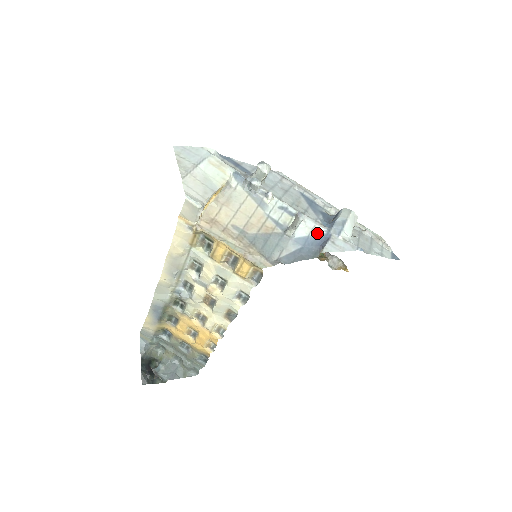
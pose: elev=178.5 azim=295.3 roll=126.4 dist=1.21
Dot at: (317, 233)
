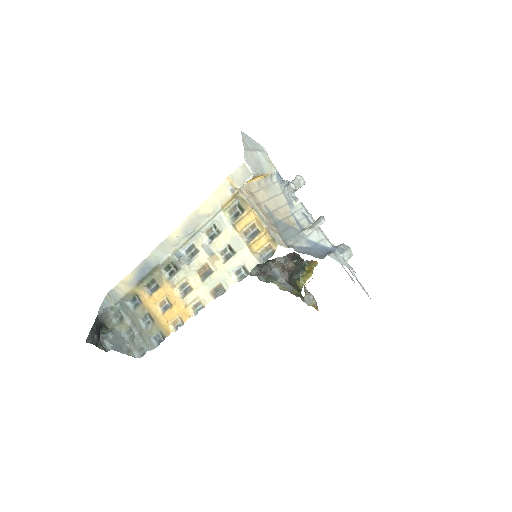
Dot at: (325, 244)
